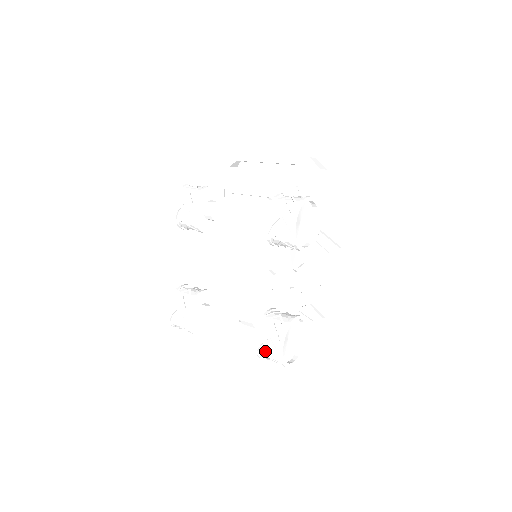
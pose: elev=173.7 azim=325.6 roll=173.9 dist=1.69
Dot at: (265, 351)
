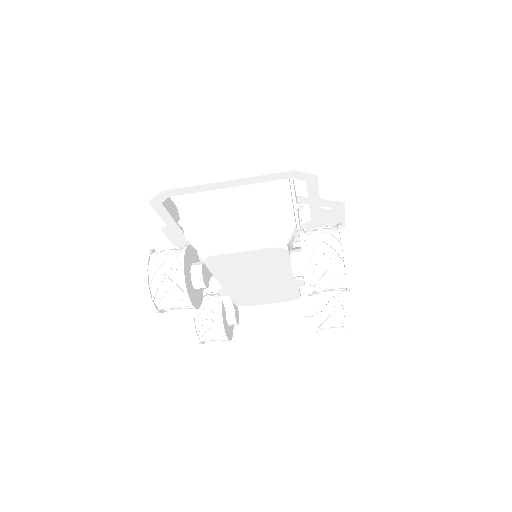
Dot at: occluded
